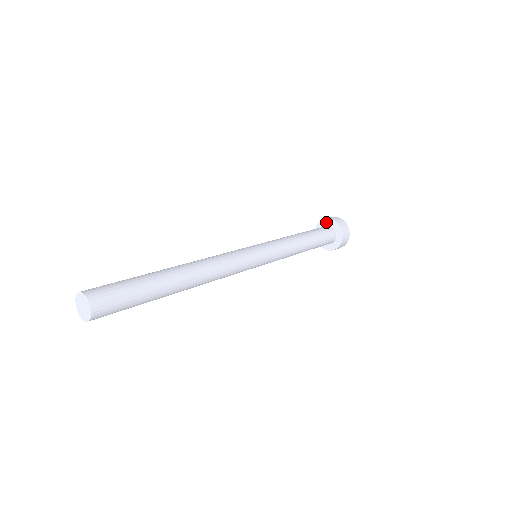
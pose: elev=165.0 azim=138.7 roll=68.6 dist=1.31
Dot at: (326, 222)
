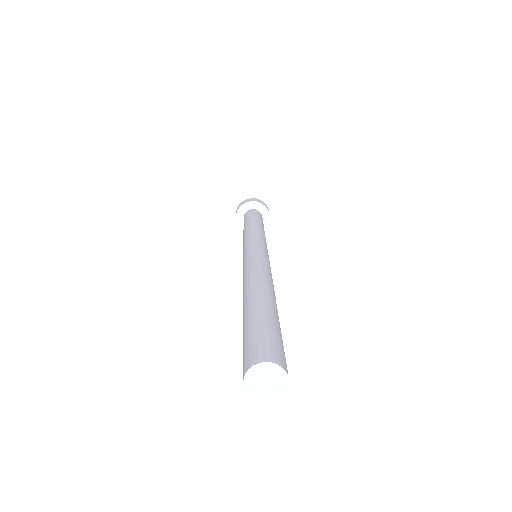
Dot at: (261, 207)
